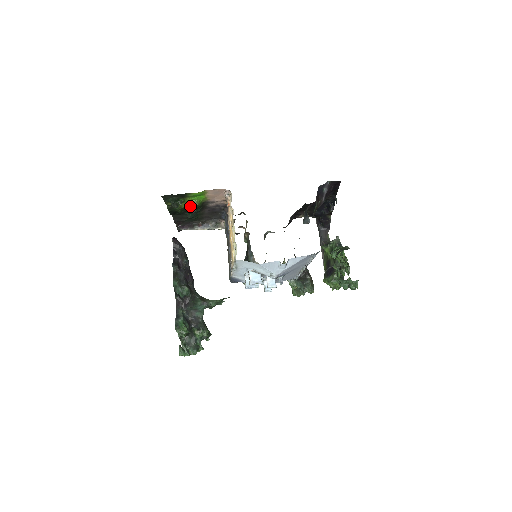
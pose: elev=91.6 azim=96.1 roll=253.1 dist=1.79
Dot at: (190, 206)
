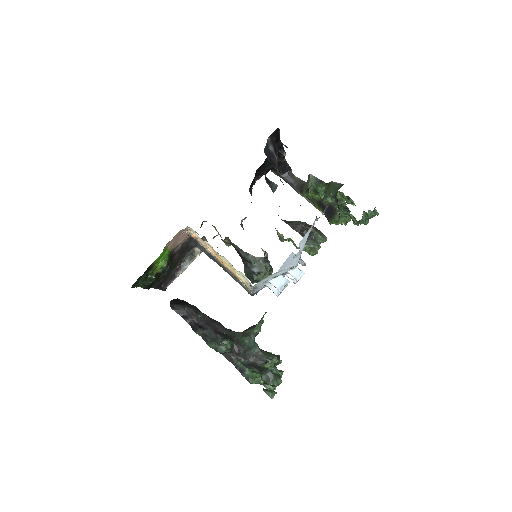
Dot at: (161, 268)
